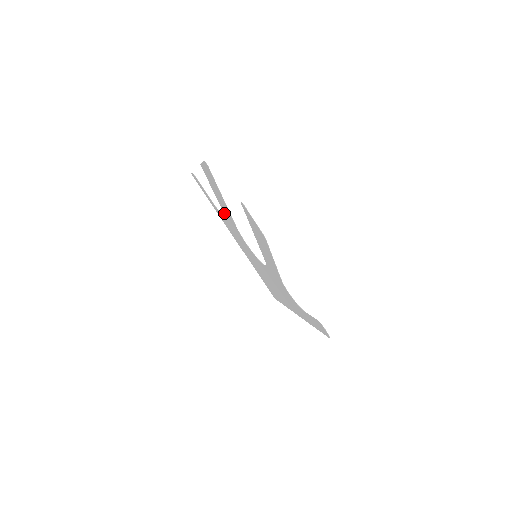
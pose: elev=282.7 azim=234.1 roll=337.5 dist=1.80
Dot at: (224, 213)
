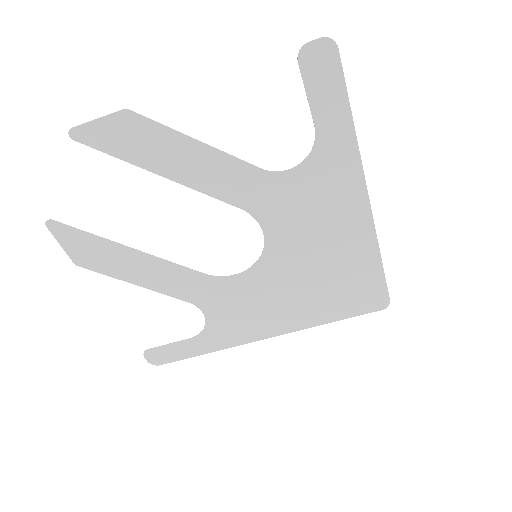
Dot at: (189, 301)
